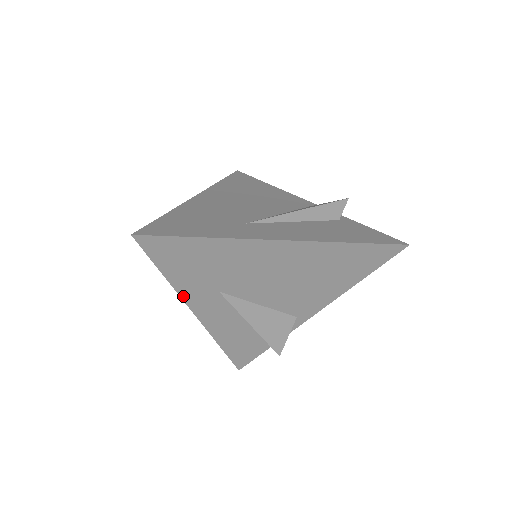
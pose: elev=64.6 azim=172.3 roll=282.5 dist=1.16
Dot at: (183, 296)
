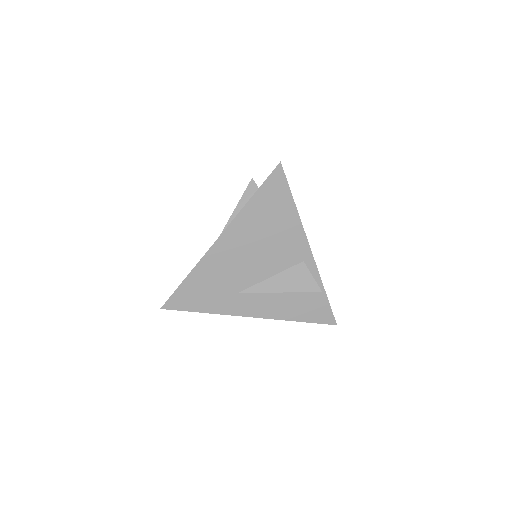
Dot at: (227, 313)
